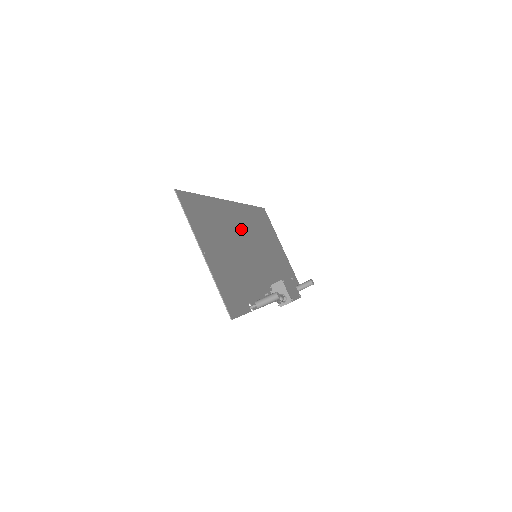
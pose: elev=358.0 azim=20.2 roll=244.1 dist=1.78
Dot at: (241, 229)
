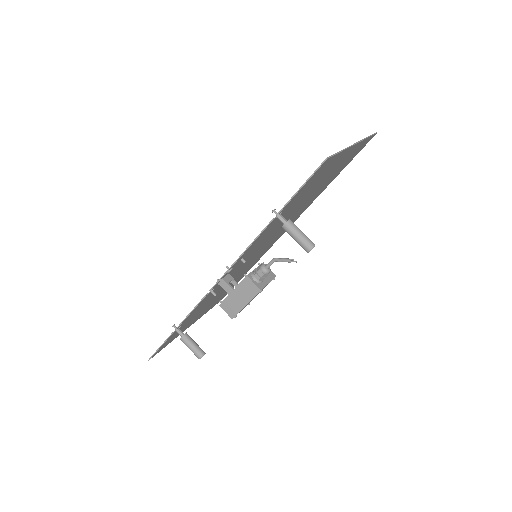
Dot at: (273, 239)
